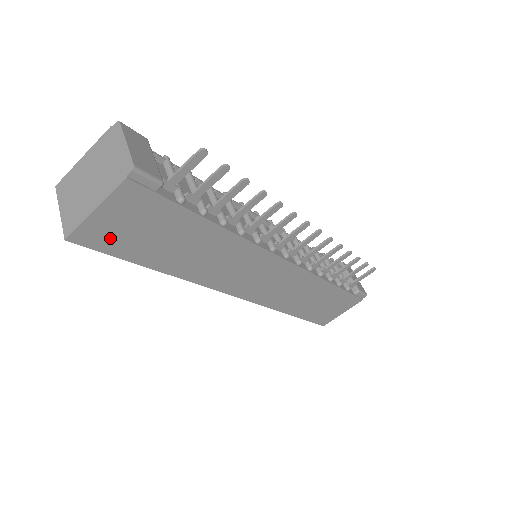
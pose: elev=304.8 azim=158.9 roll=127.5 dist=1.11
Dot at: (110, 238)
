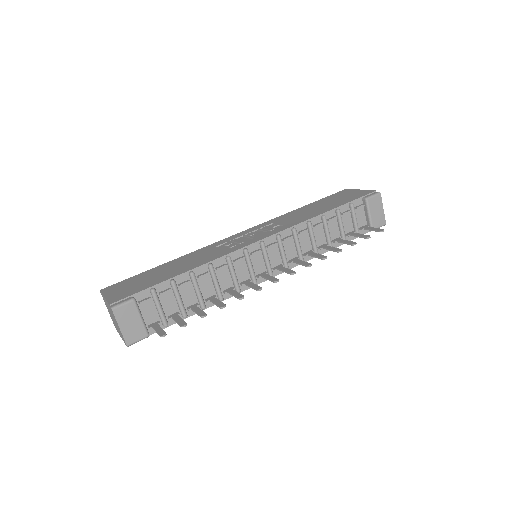
Dot at: occluded
